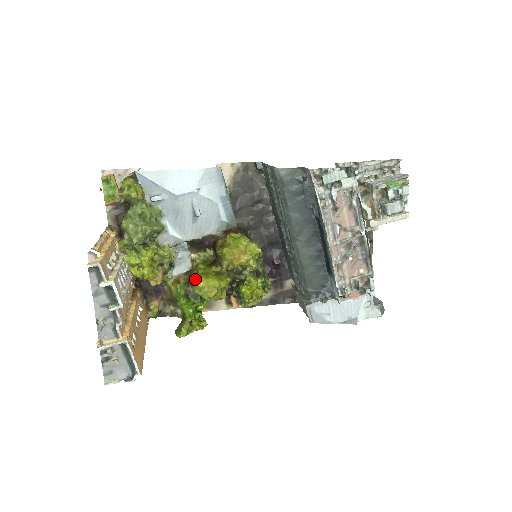
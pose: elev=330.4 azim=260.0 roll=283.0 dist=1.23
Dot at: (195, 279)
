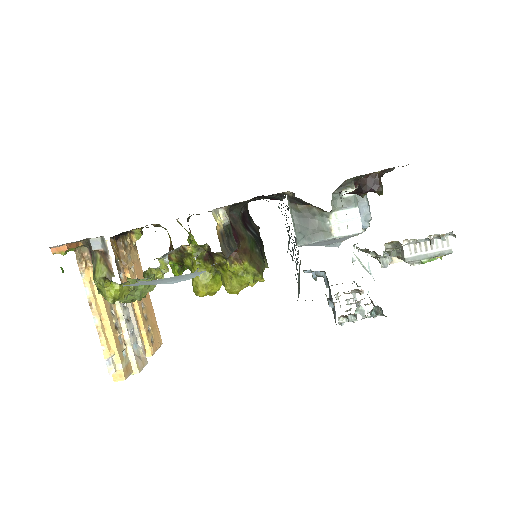
Dot at: (194, 288)
